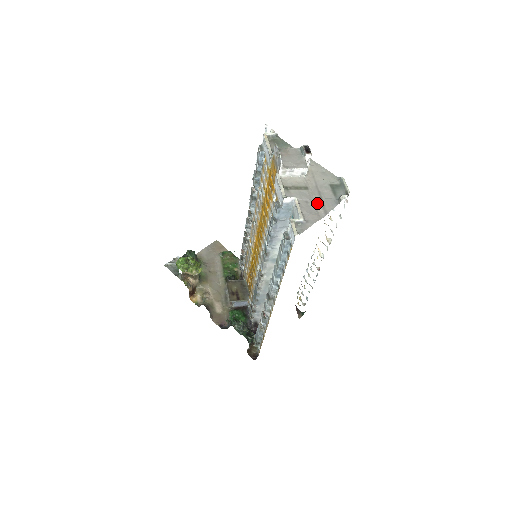
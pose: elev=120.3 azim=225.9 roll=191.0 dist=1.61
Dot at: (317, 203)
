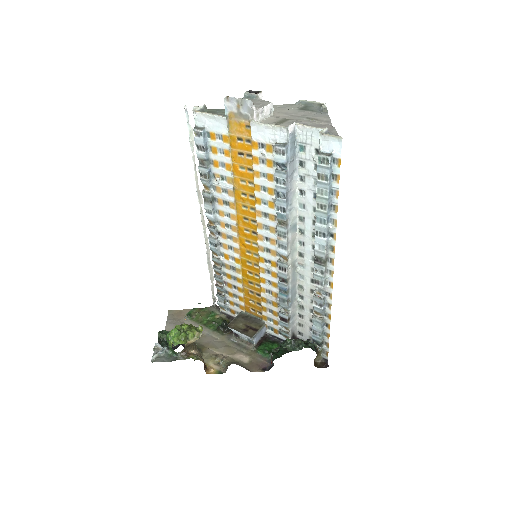
Dot at: (311, 122)
